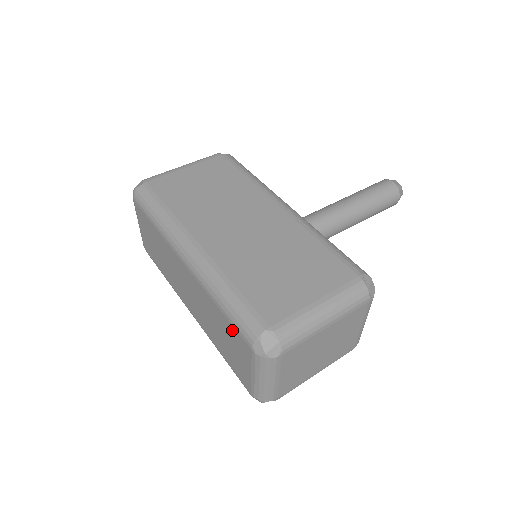
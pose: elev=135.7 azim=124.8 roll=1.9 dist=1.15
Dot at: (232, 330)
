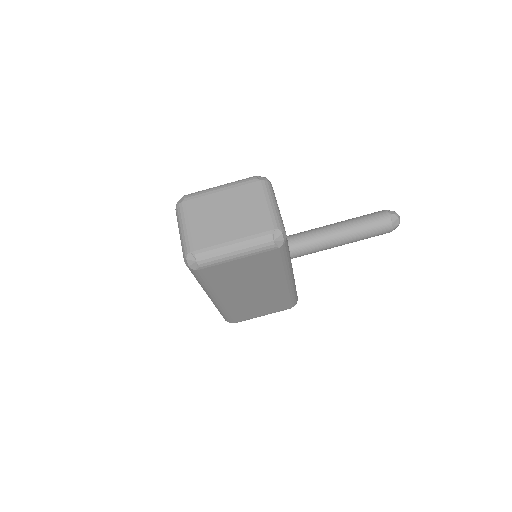
Dot at: occluded
